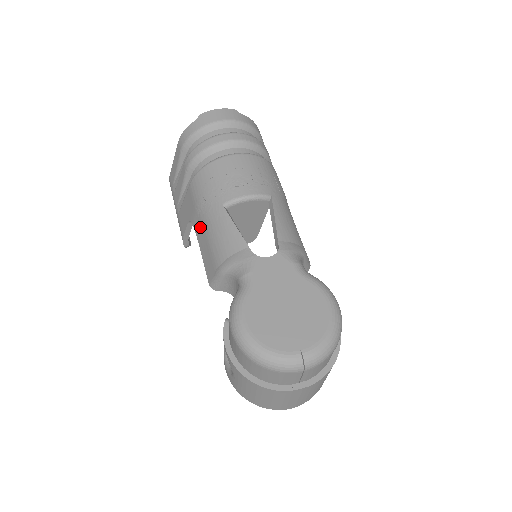
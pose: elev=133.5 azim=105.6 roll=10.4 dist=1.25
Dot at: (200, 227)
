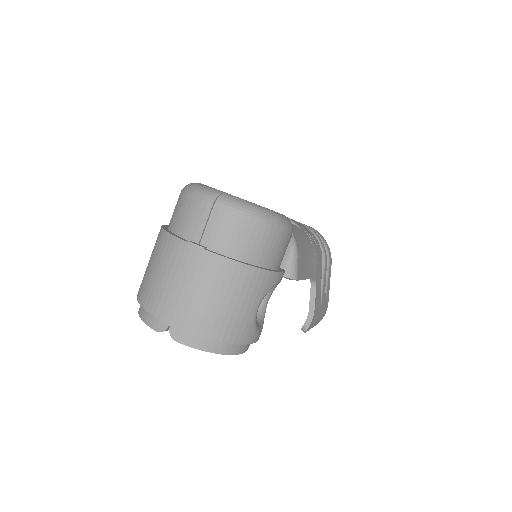
Dot at: occluded
